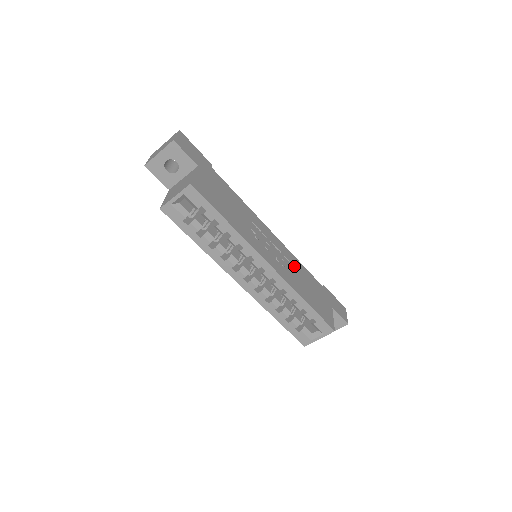
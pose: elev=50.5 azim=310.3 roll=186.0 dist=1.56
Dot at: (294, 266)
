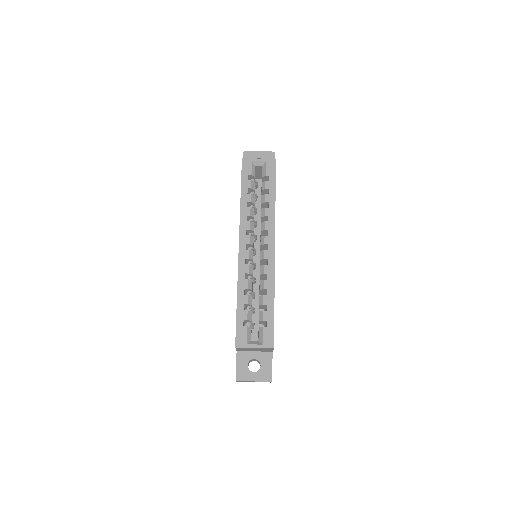
Dot at: occluded
